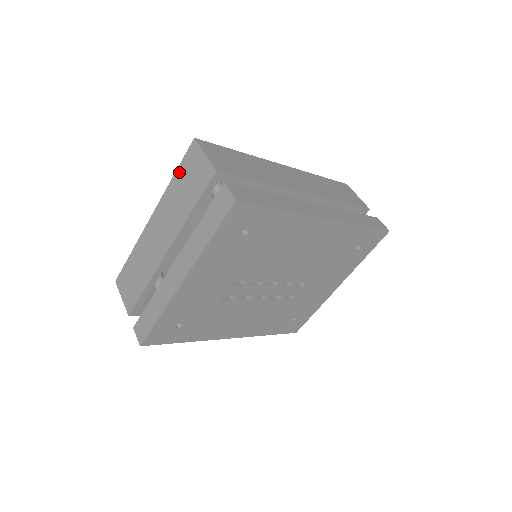
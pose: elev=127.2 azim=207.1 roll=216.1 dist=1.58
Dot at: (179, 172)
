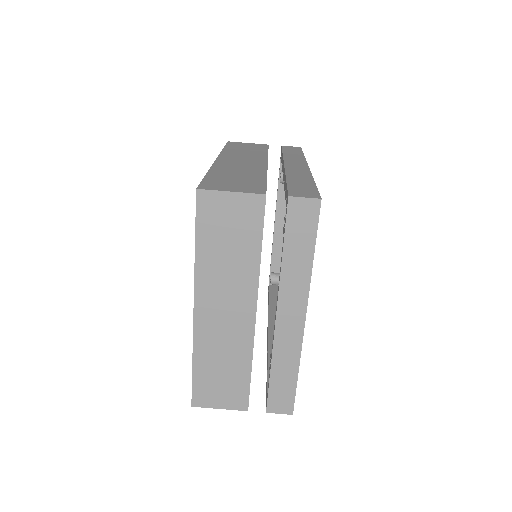
Dot at: (202, 236)
